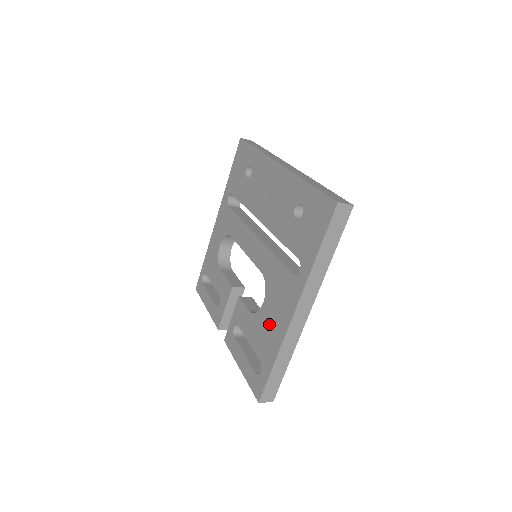
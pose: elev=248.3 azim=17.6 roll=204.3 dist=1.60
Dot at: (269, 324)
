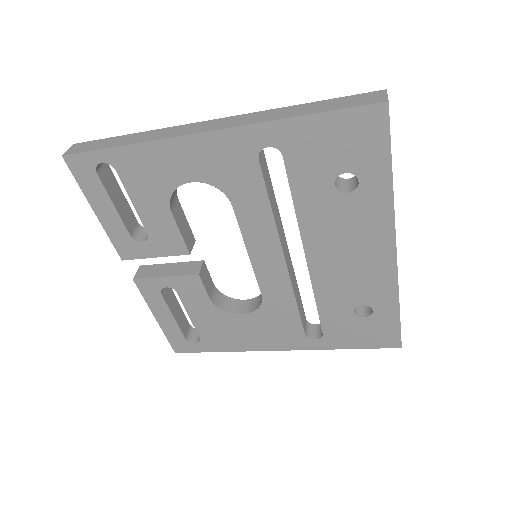
Dot at: (238, 332)
